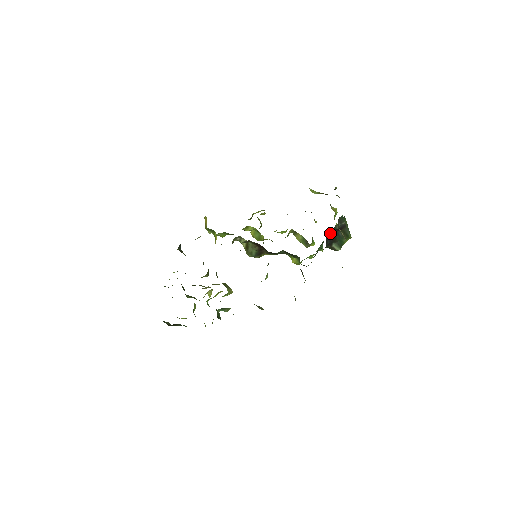
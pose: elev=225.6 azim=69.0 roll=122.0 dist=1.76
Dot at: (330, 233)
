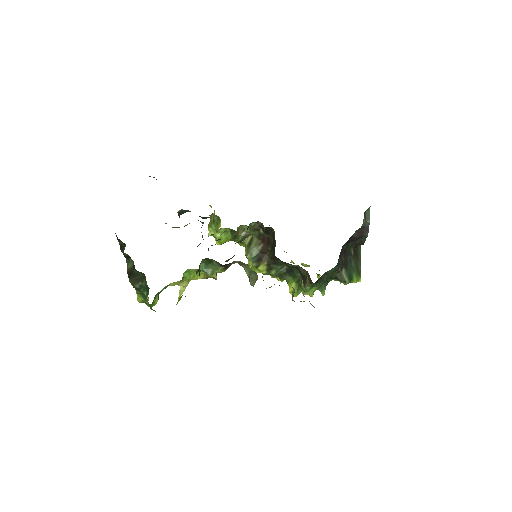
Dot at: (344, 251)
